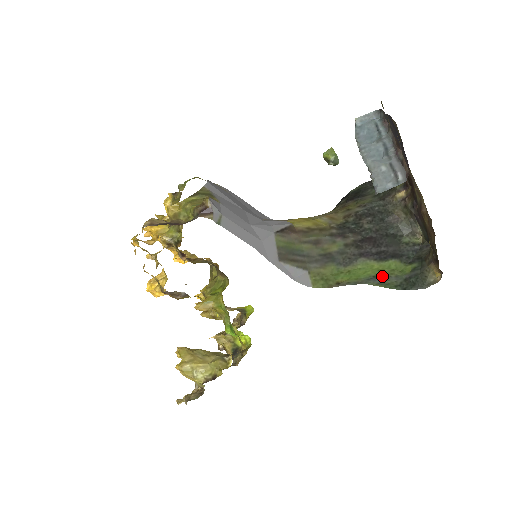
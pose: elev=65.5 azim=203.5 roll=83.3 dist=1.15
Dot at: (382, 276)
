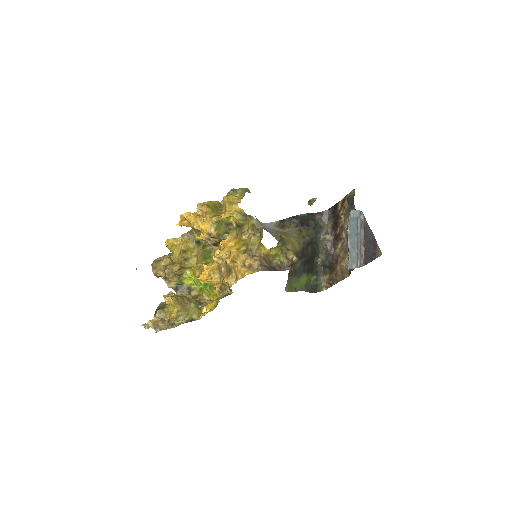
Dot at: (307, 284)
